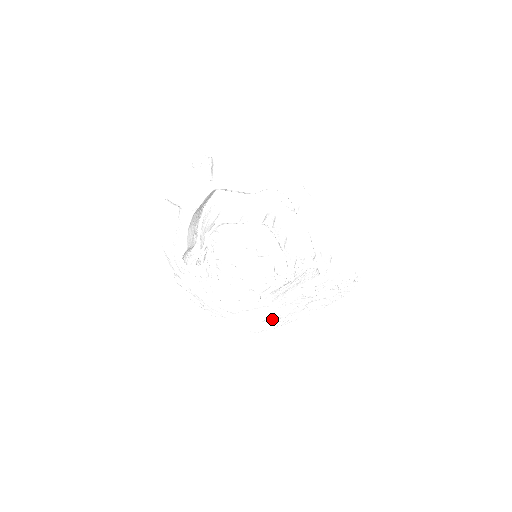
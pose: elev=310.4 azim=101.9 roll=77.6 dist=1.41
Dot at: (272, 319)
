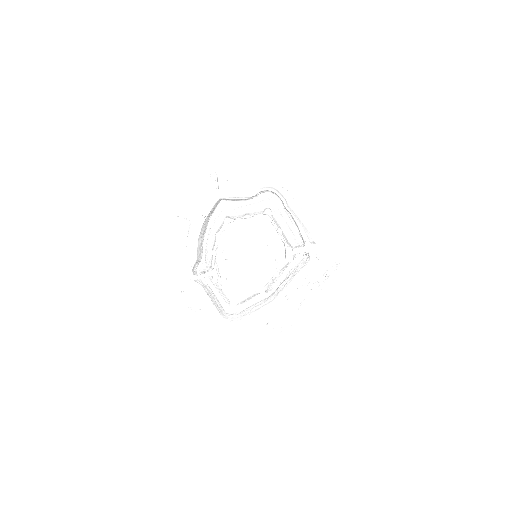
Dot at: (274, 321)
